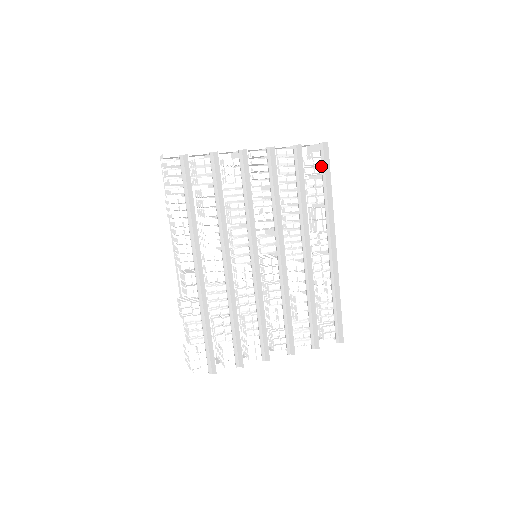
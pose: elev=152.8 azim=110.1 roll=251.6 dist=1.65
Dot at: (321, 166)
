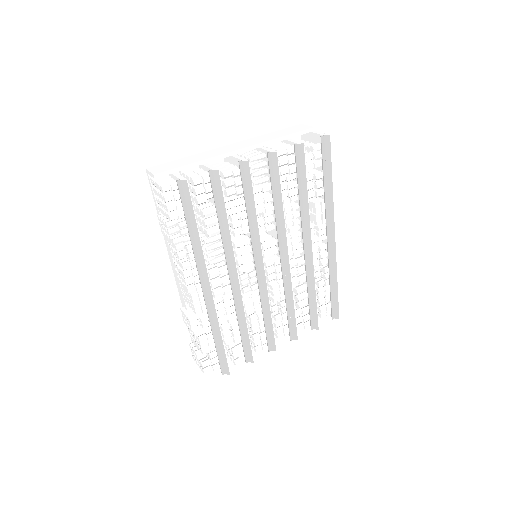
Dot at: (322, 161)
